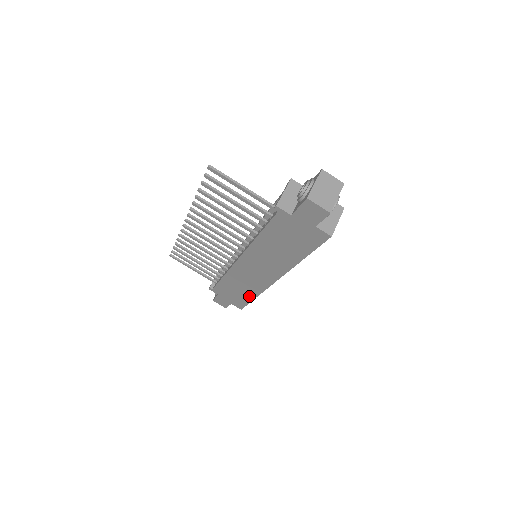
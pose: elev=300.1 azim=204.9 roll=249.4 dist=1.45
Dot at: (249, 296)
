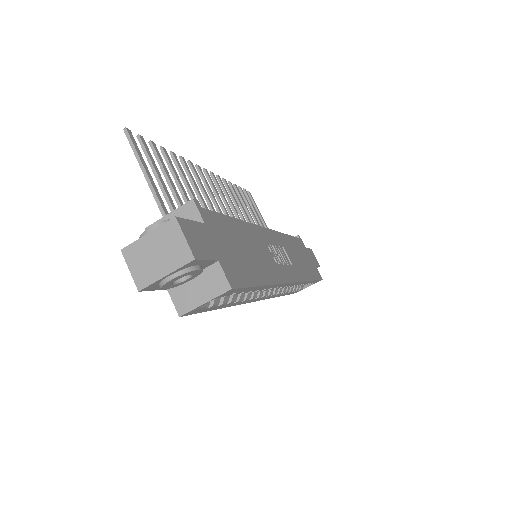
Dot at: occluded
